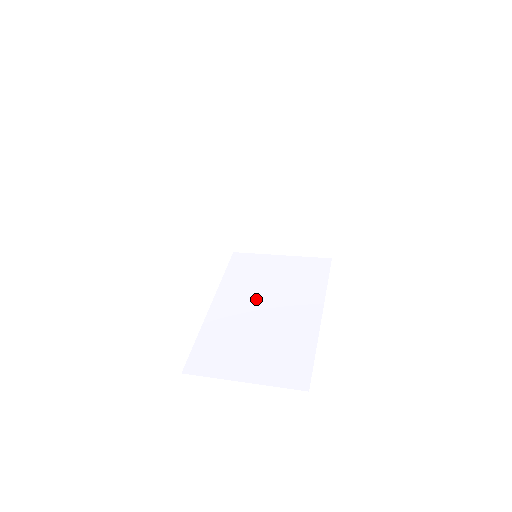
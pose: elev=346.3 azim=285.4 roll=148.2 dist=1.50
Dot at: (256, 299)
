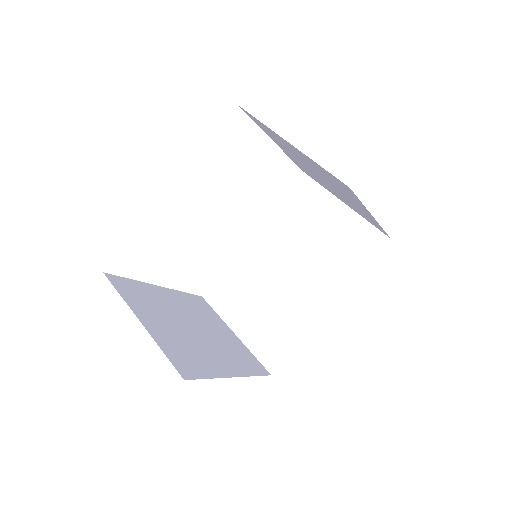
Dot at: (288, 252)
